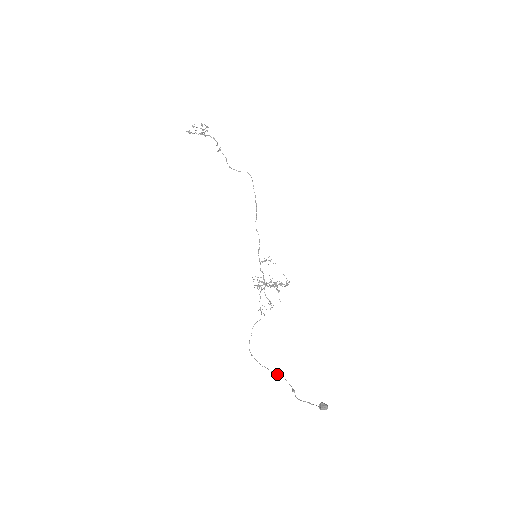
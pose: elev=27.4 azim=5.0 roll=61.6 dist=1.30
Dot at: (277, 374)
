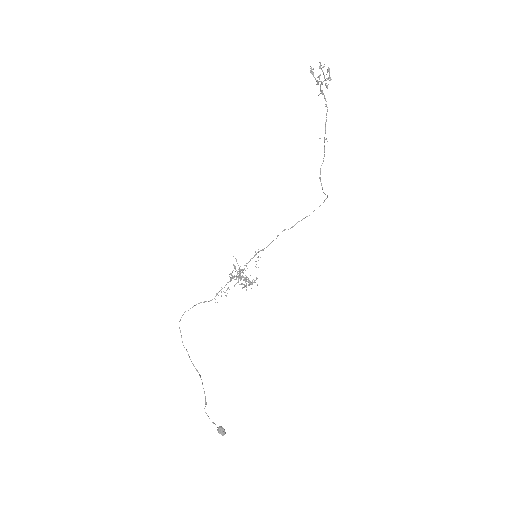
Dot at: (196, 369)
